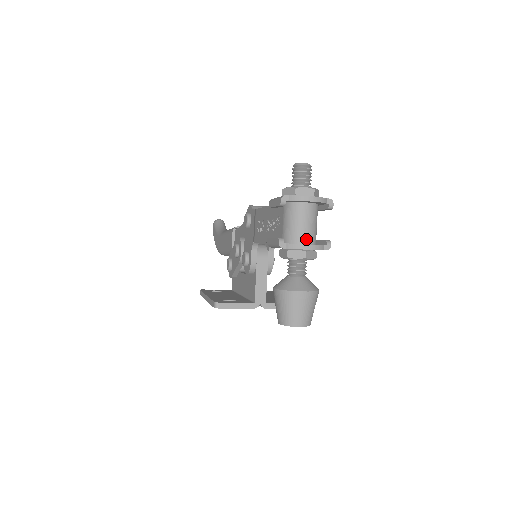
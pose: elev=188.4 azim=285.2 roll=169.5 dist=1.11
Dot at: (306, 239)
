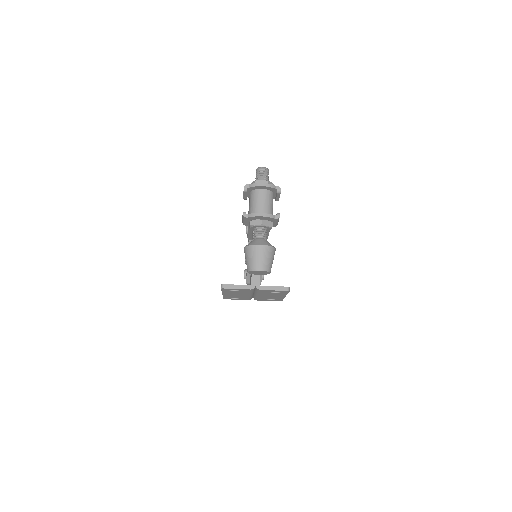
Dot at: (262, 212)
